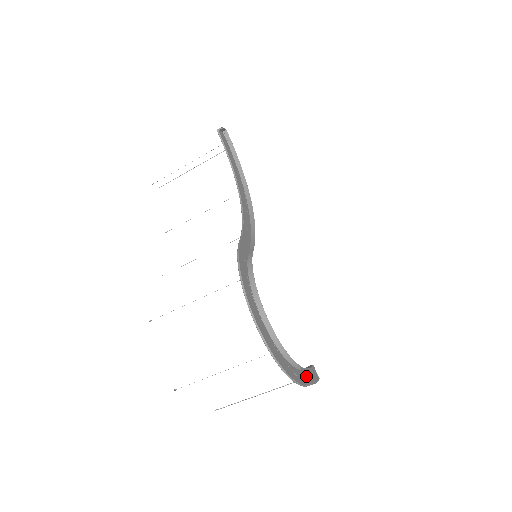
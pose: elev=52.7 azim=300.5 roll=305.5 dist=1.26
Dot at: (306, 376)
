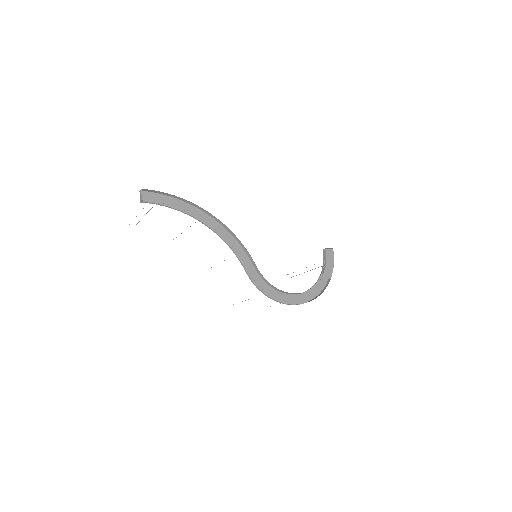
Dot at: (329, 271)
